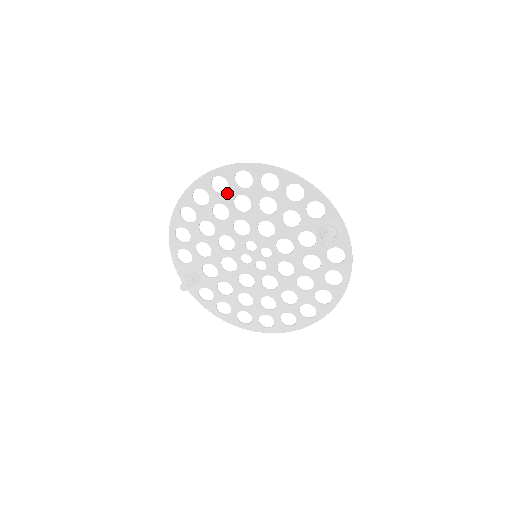
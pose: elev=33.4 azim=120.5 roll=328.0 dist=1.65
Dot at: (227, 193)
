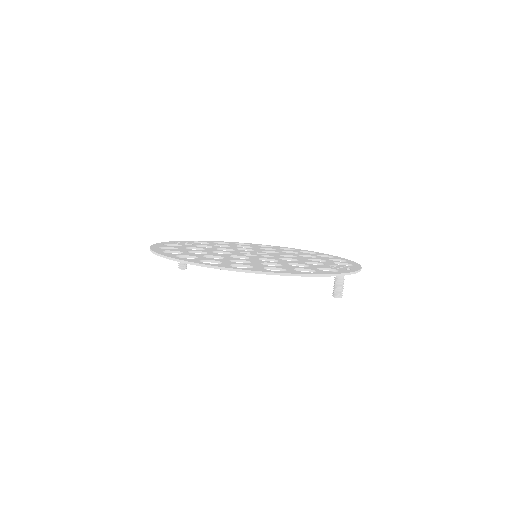
Dot at: occluded
